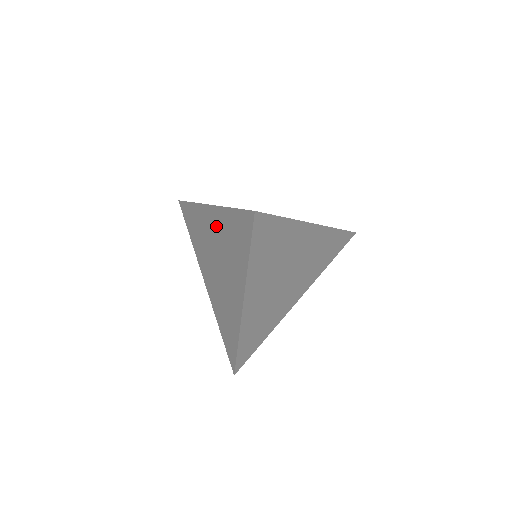
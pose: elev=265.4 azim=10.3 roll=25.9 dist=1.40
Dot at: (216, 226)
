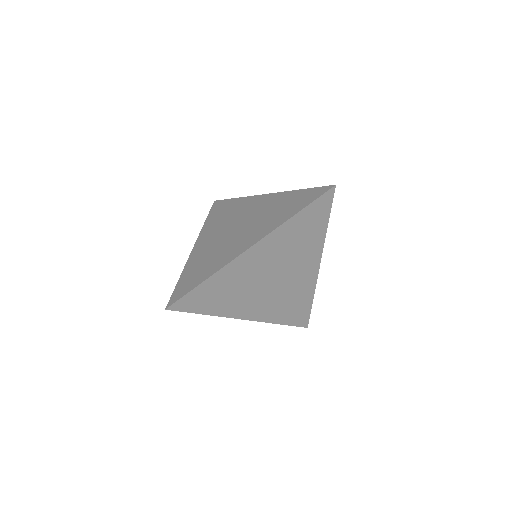
Dot at: (264, 204)
